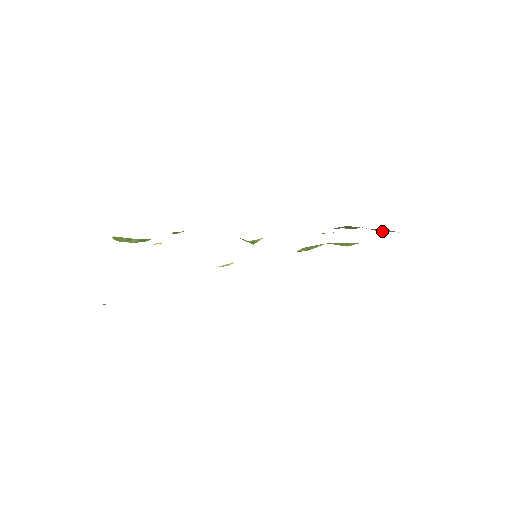
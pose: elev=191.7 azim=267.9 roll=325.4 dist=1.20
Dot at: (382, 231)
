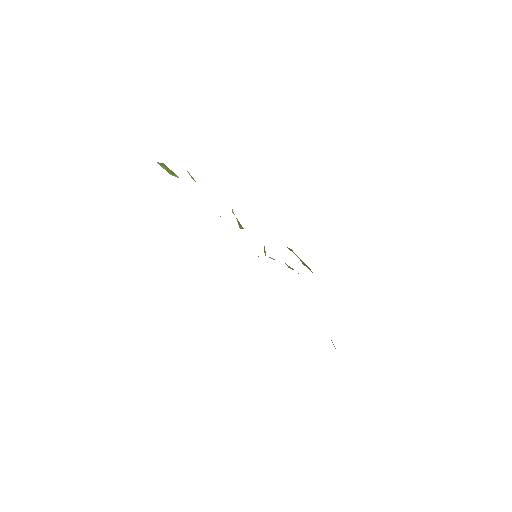
Dot at: (305, 265)
